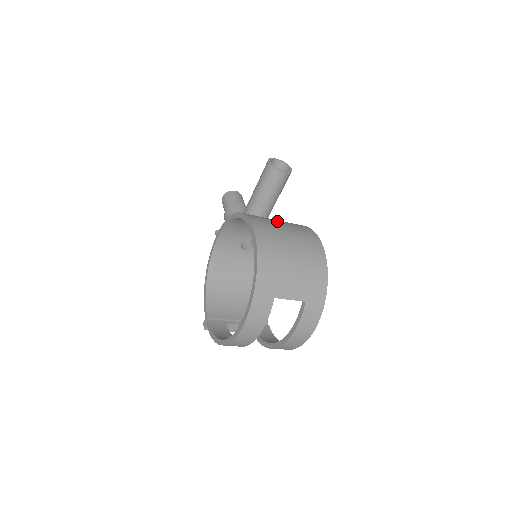
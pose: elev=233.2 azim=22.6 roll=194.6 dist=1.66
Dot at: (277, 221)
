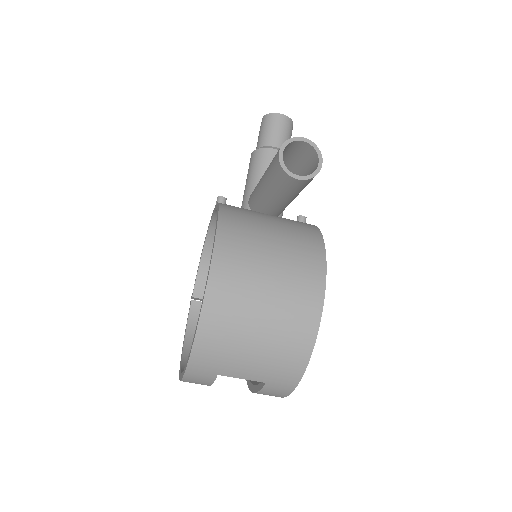
Dot at: (269, 251)
